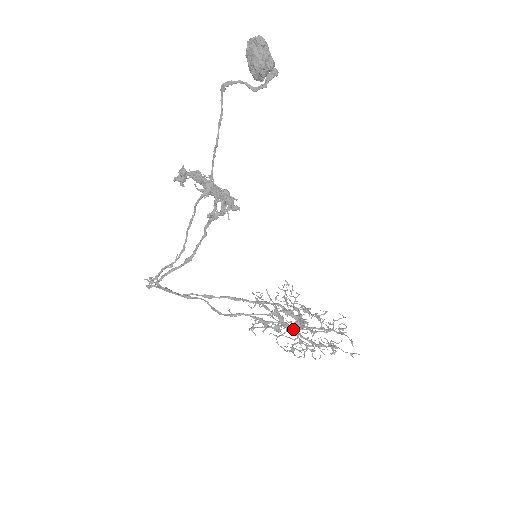
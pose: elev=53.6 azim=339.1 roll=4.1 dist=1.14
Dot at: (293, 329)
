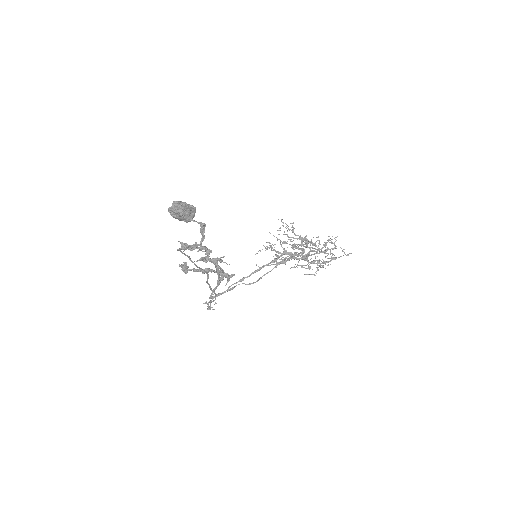
Dot at: occluded
